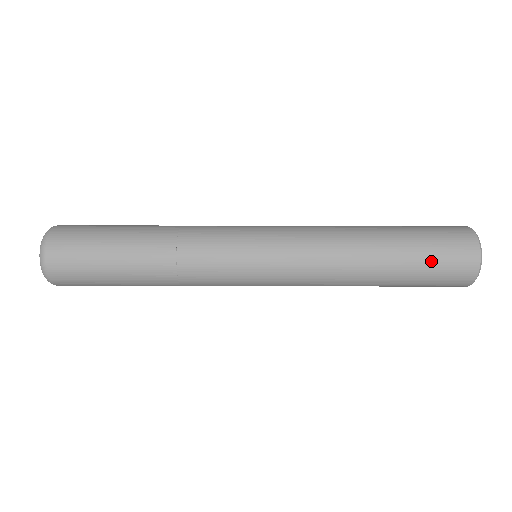
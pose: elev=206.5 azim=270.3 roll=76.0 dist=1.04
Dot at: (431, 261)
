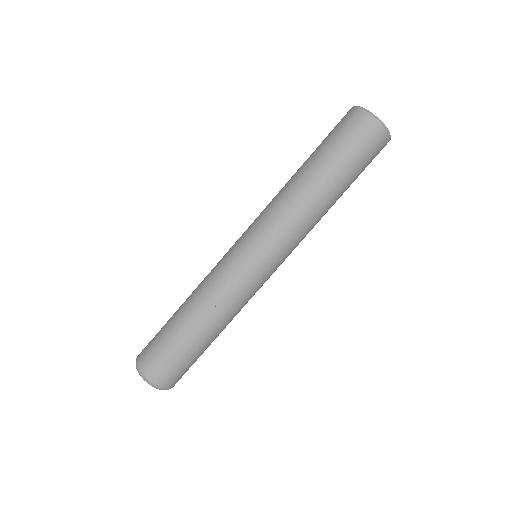
Dot at: (345, 148)
